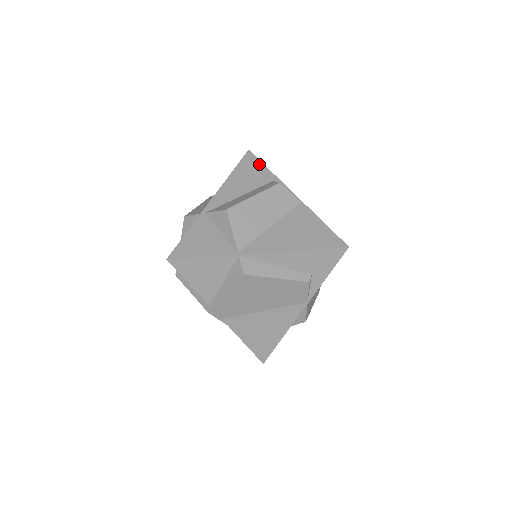
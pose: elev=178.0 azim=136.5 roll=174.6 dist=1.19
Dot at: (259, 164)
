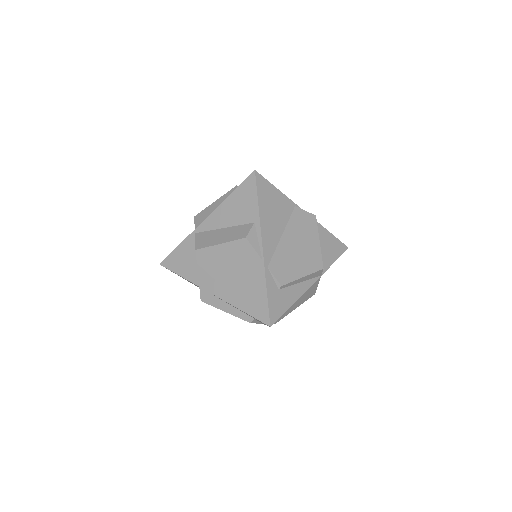
Dot at: (254, 195)
